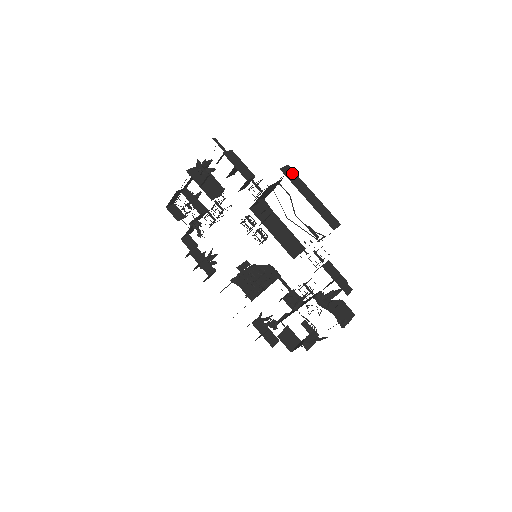
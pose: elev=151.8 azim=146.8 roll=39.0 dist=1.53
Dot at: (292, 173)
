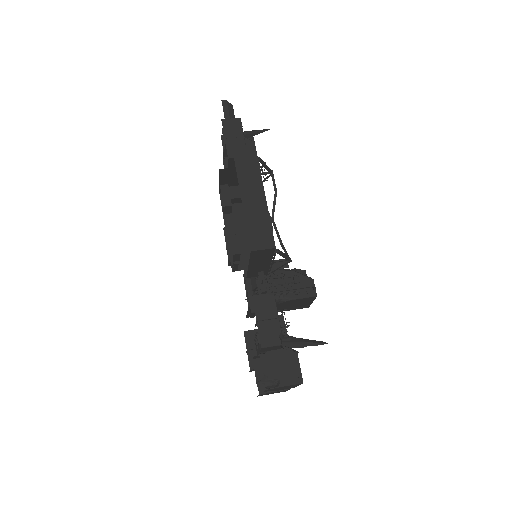
Dot at: (251, 159)
